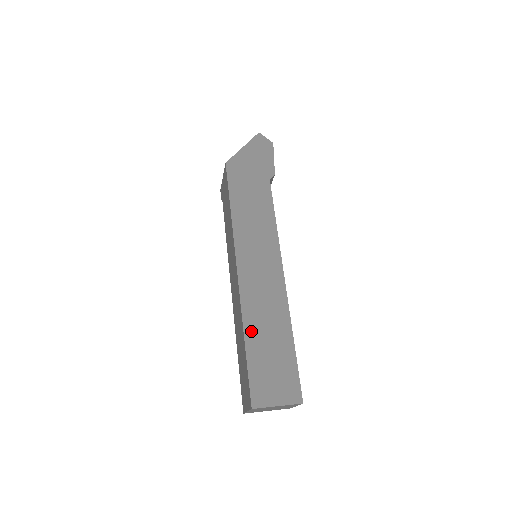
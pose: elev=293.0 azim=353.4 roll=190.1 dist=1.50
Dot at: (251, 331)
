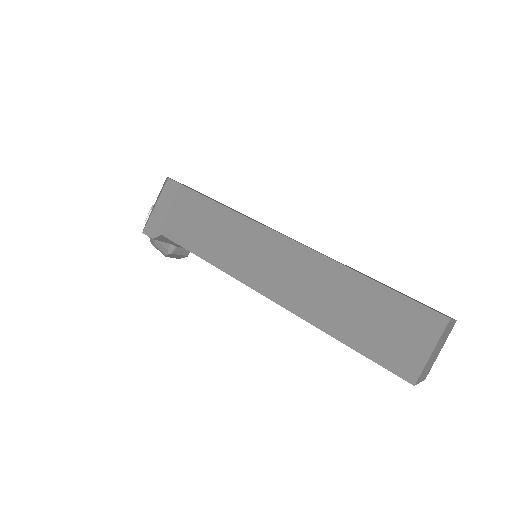
Dot at: occluded
